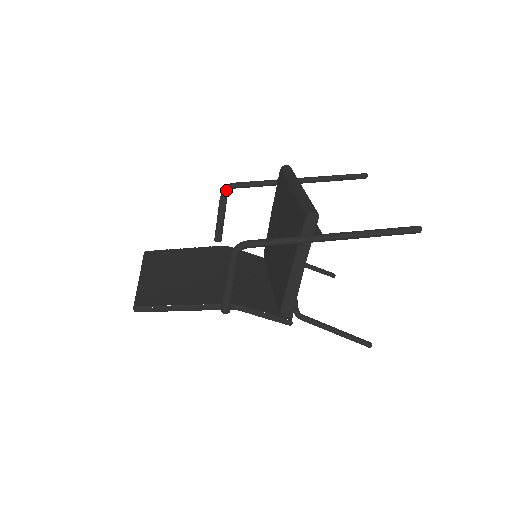
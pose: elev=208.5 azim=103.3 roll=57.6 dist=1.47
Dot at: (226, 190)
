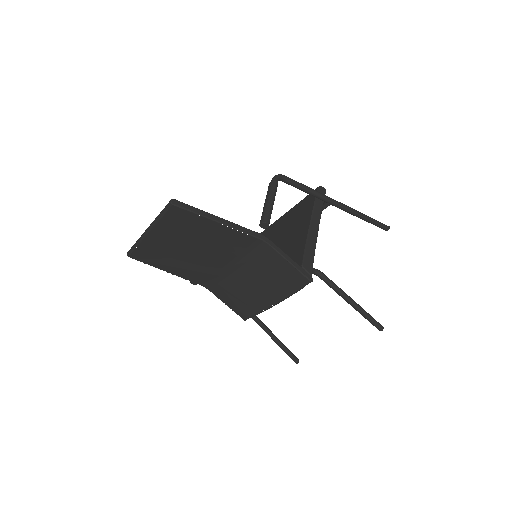
Dot at: occluded
